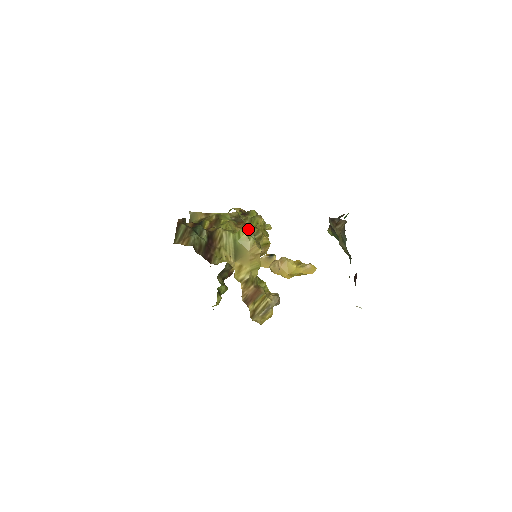
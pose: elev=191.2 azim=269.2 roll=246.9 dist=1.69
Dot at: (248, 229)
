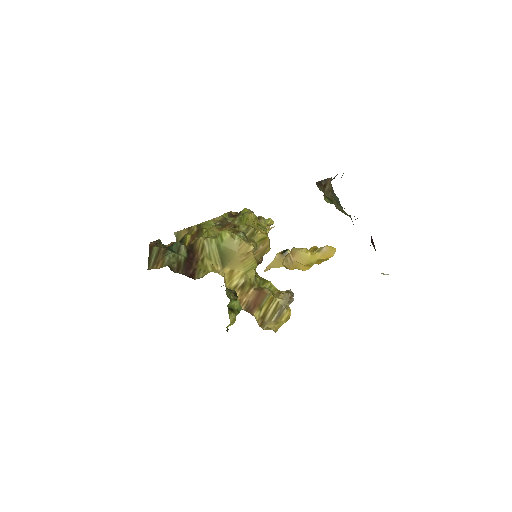
Dot at: (235, 229)
